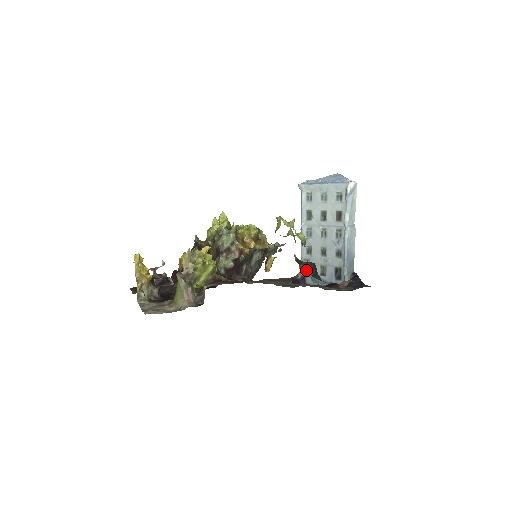
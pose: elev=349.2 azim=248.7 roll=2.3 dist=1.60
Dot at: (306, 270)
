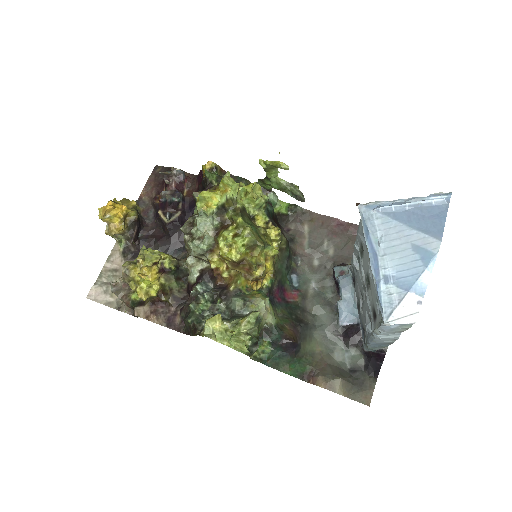
Dot at: (266, 350)
